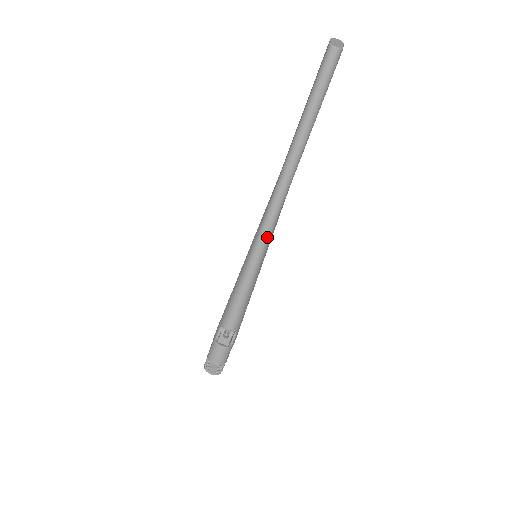
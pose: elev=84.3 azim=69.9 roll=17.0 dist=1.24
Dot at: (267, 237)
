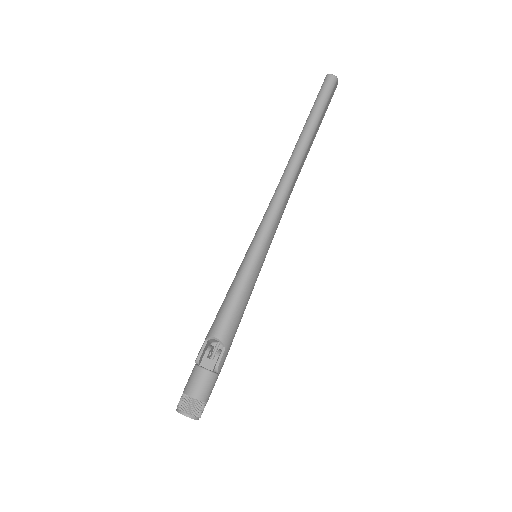
Dot at: (270, 226)
